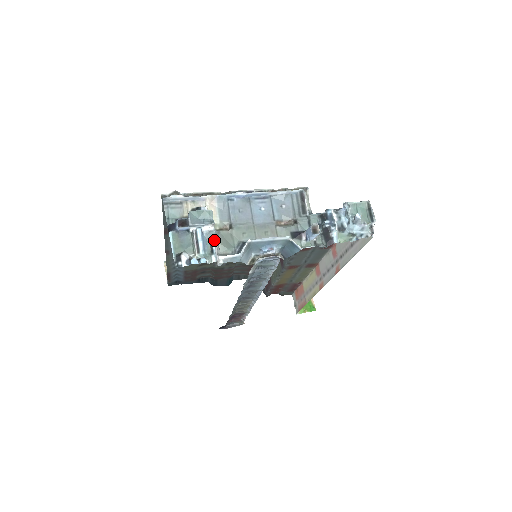
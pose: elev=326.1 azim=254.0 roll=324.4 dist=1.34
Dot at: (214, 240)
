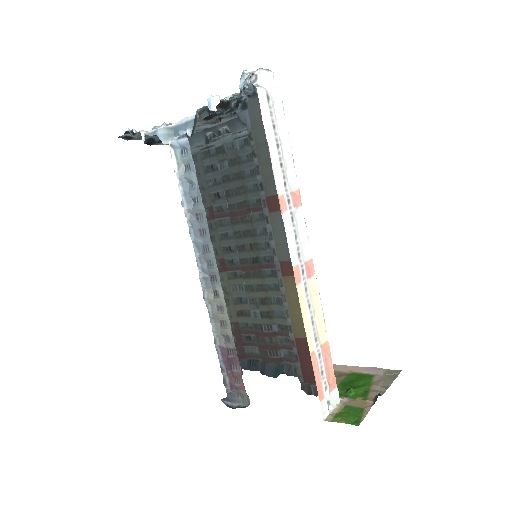
Dot at: occluded
